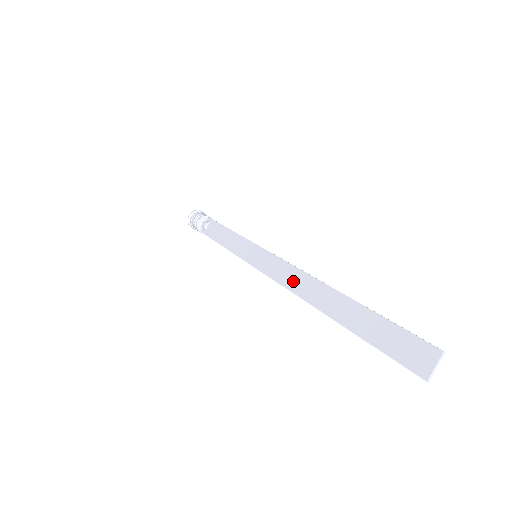
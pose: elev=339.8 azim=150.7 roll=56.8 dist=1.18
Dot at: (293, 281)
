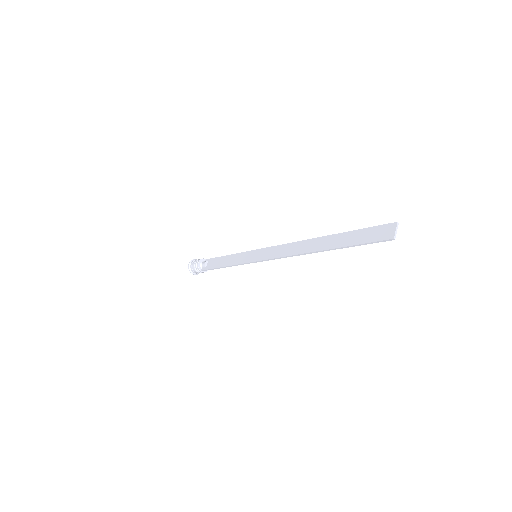
Dot at: (291, 250)
